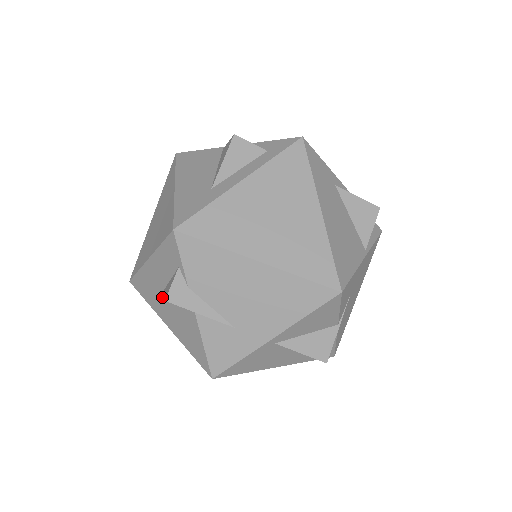
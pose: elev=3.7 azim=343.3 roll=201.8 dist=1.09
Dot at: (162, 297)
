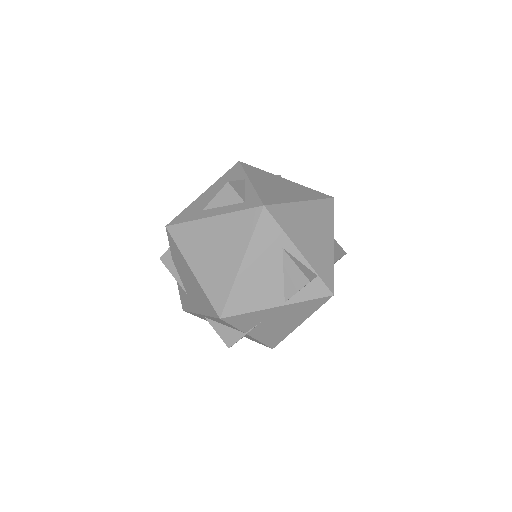
Dot at: occluded
